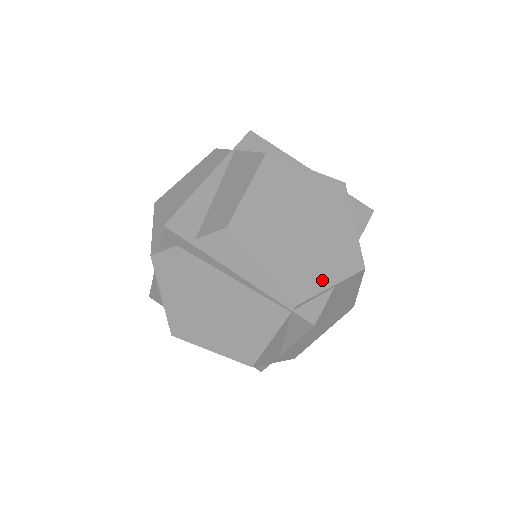
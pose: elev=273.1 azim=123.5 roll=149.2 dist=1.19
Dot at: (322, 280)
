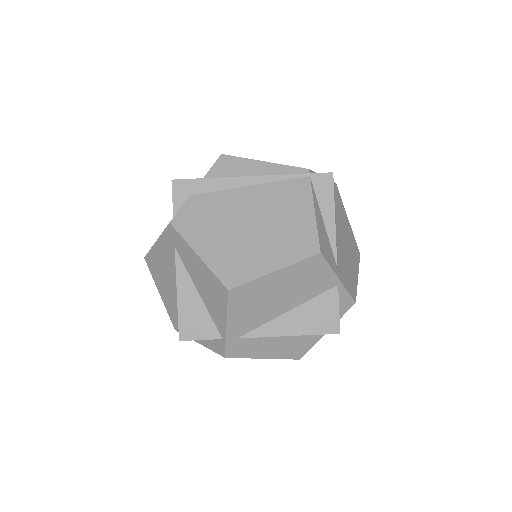
Dot at: occluded
